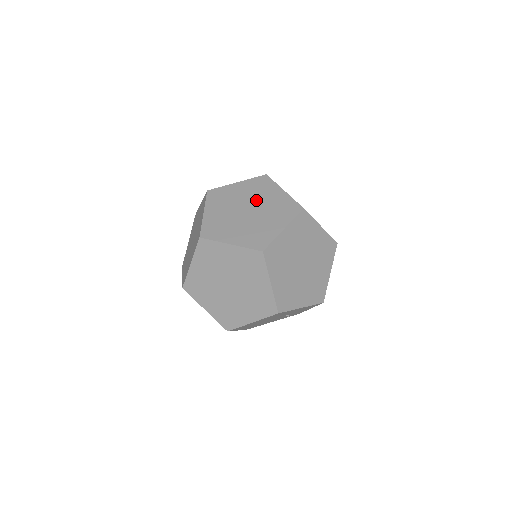
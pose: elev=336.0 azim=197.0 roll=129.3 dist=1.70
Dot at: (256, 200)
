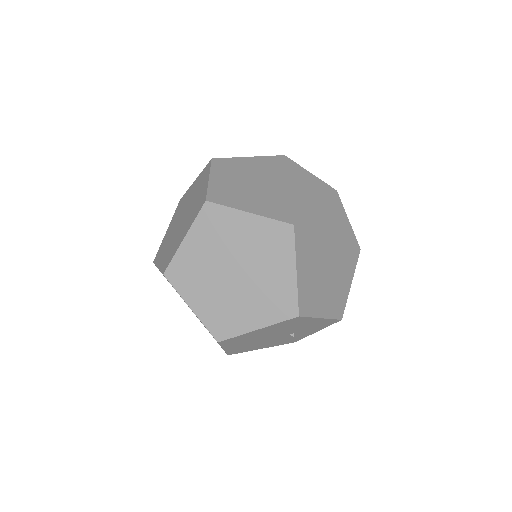
Dot at: (276, 175)
